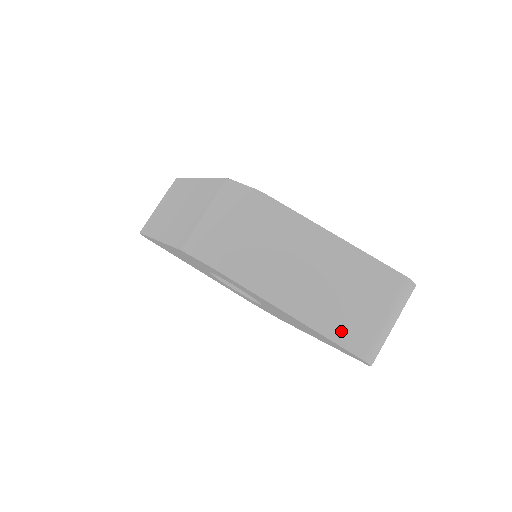
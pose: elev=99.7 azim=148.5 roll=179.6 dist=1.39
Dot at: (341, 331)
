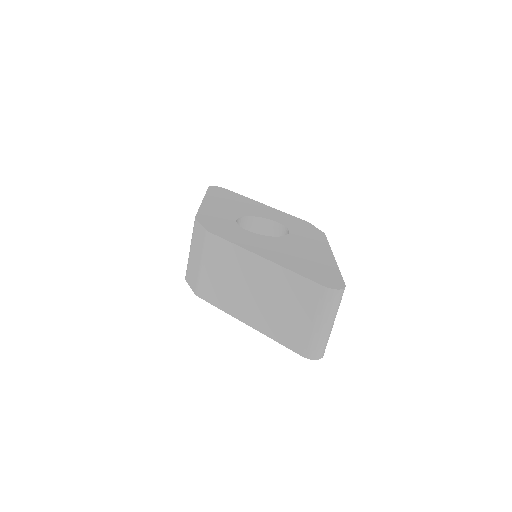
Dot at: (285, 336)
